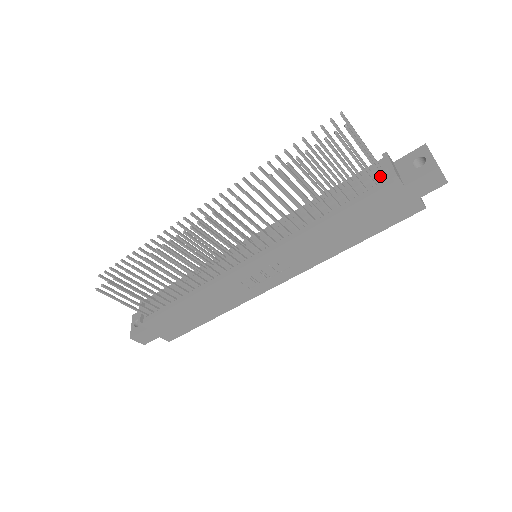
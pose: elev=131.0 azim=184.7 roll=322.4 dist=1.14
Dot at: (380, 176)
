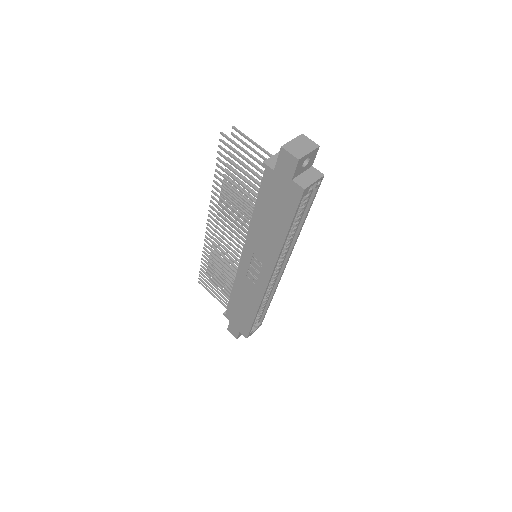
Dot at: (263, 167)
